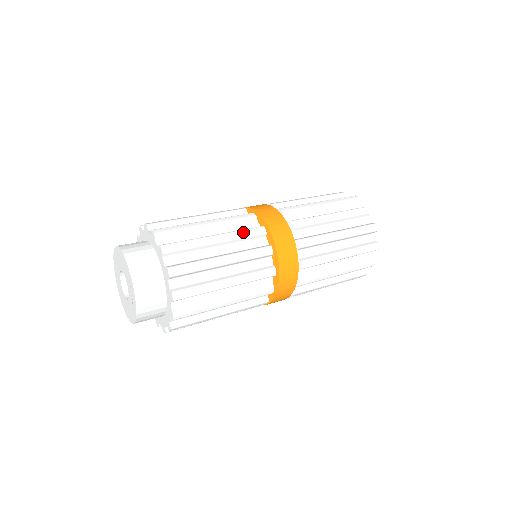
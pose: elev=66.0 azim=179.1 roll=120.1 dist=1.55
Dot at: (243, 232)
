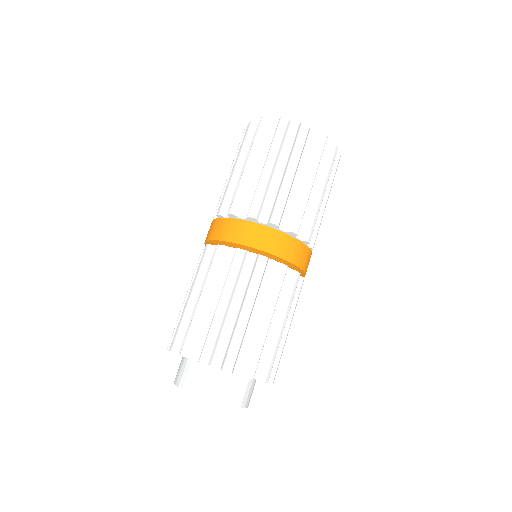
Dot at: (255, 281)
